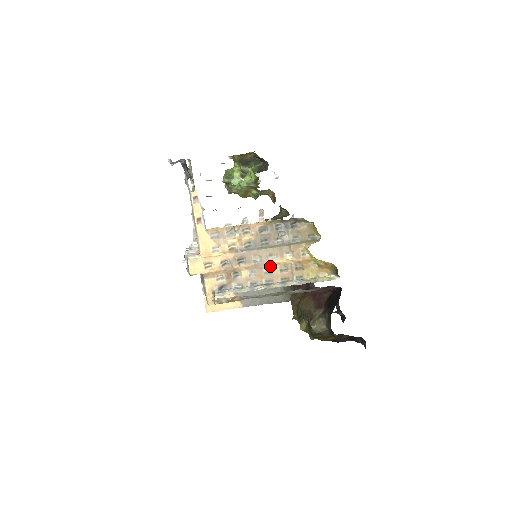
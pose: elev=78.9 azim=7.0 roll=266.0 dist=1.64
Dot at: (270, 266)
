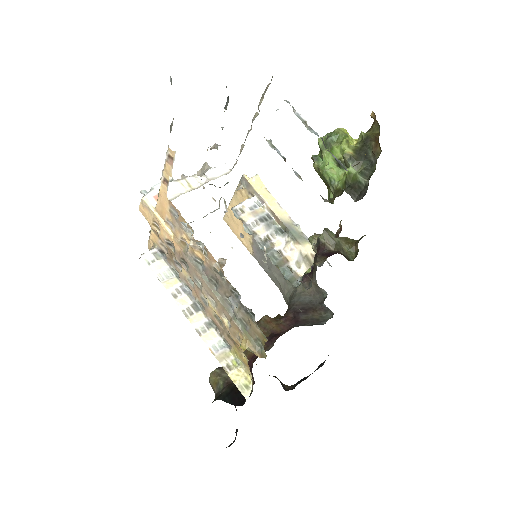
Dot at: (208, 301)
